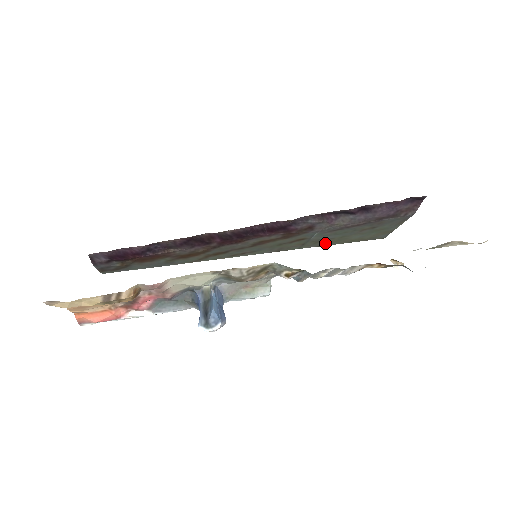
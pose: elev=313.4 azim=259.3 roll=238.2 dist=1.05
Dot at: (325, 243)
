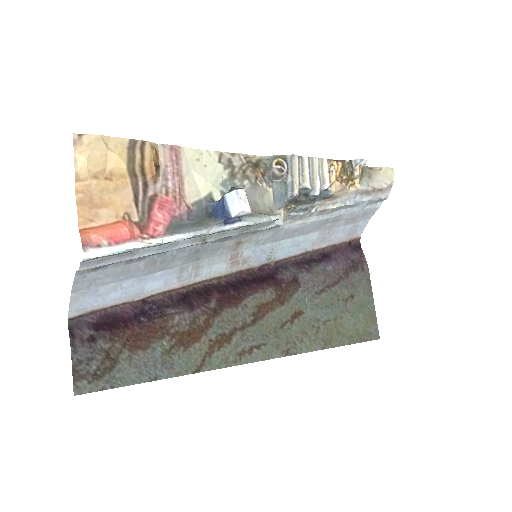
Dot at: (327, 338)
